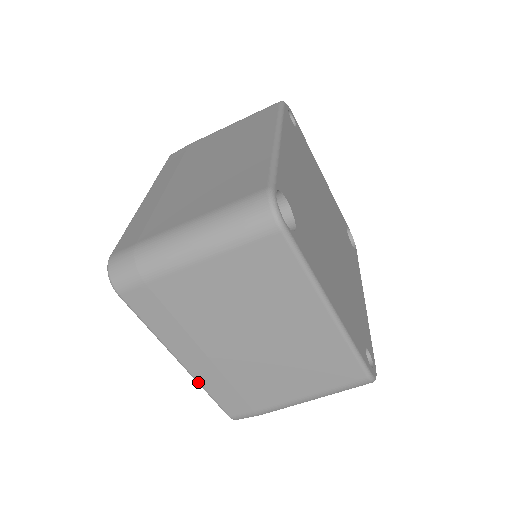
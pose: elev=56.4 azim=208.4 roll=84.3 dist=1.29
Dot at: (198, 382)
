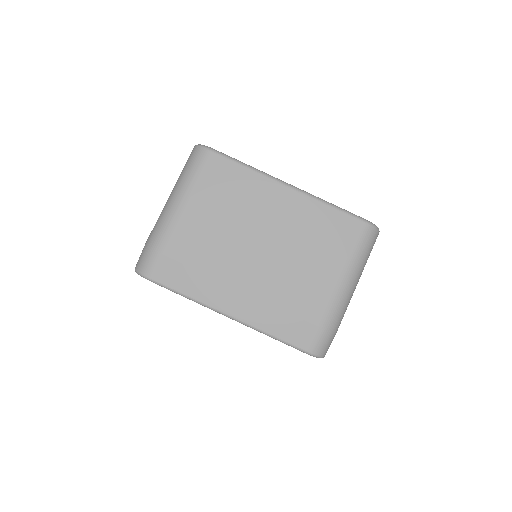
Dot at: (255, 328)
